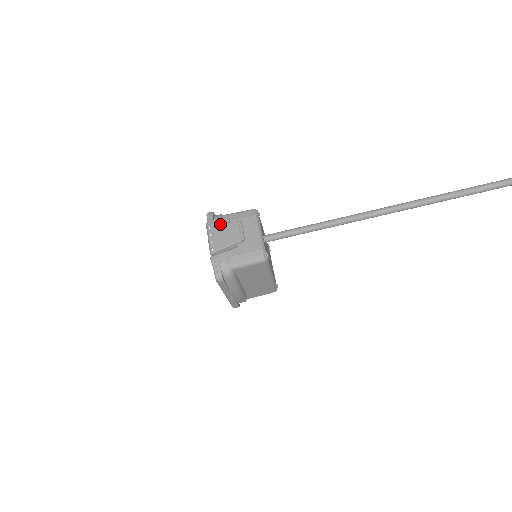
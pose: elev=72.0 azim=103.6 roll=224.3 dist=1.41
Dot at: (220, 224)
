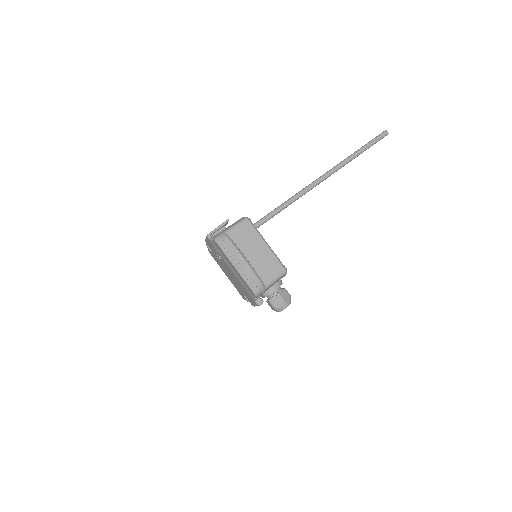
Dot at: occluded
